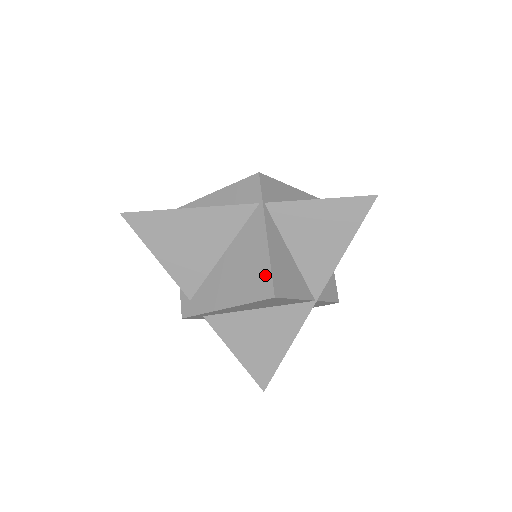
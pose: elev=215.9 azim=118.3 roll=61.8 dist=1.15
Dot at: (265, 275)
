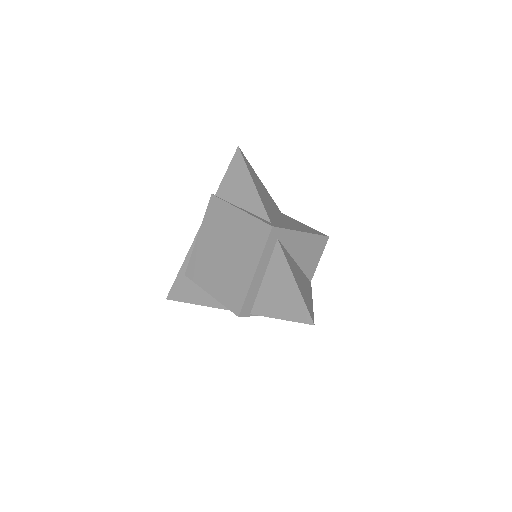
Dot at: (315, 230)
